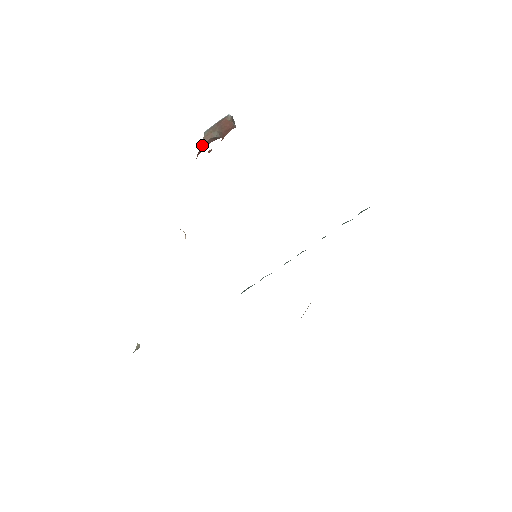
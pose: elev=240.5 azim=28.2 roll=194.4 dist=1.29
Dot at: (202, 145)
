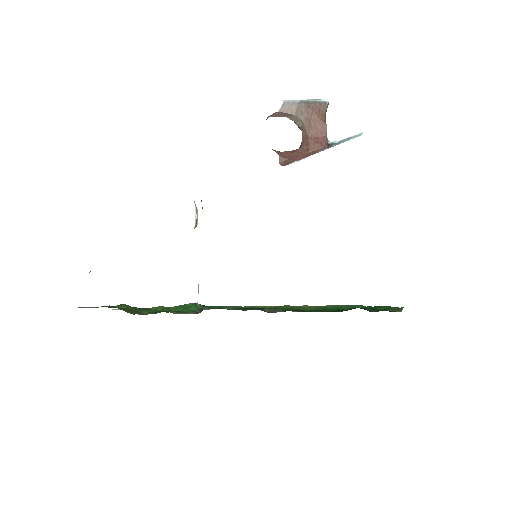
Dot at: (271, 116)
